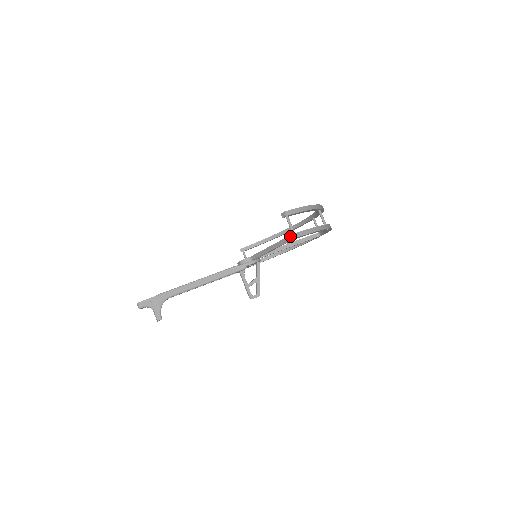
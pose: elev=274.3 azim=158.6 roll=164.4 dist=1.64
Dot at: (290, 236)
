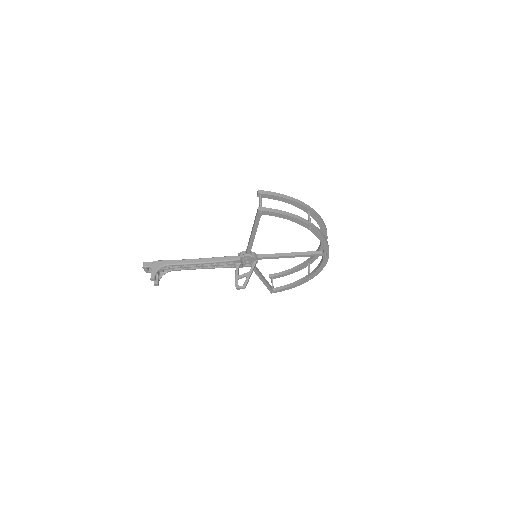
Dot at: (257, 210)
